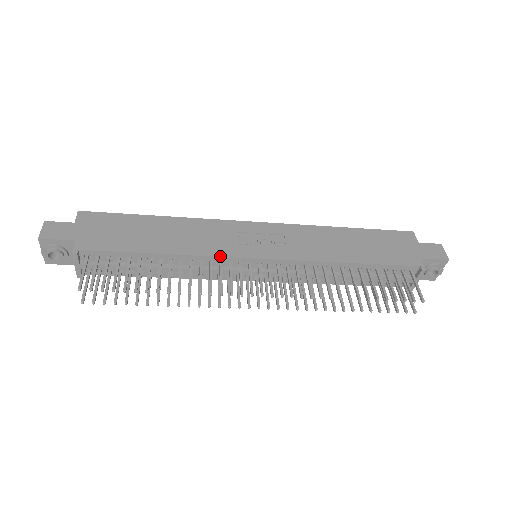
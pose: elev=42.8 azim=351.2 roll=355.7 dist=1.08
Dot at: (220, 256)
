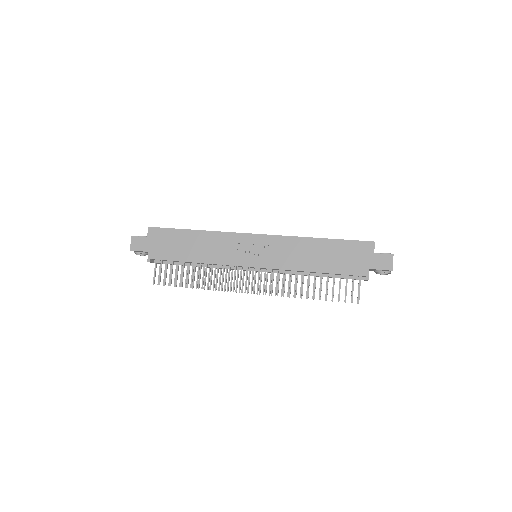
Dot at: (228, 265)
